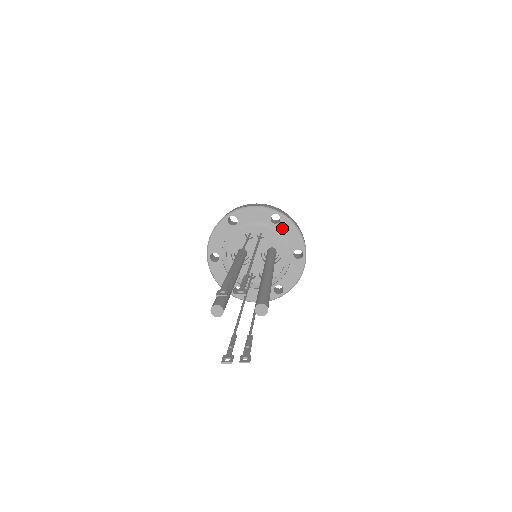
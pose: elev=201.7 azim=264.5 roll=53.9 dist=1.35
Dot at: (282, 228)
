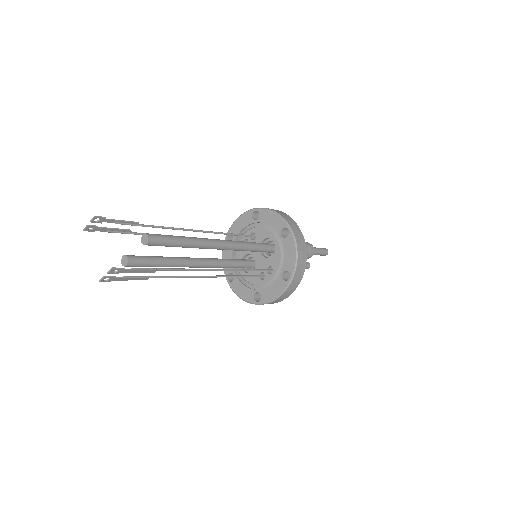
Dot at: (263, 219)
